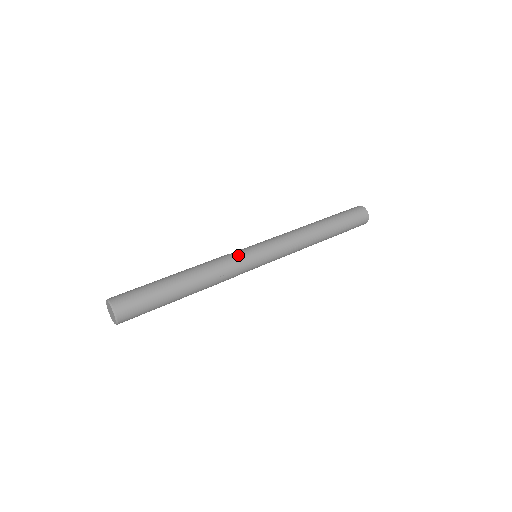
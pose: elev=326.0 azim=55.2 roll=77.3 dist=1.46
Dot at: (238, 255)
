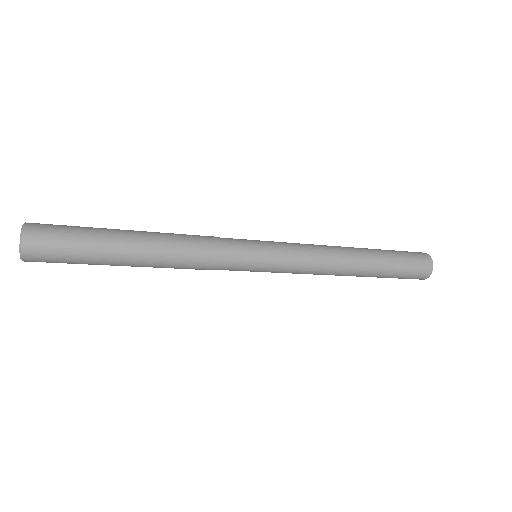
Dot at: occluded
